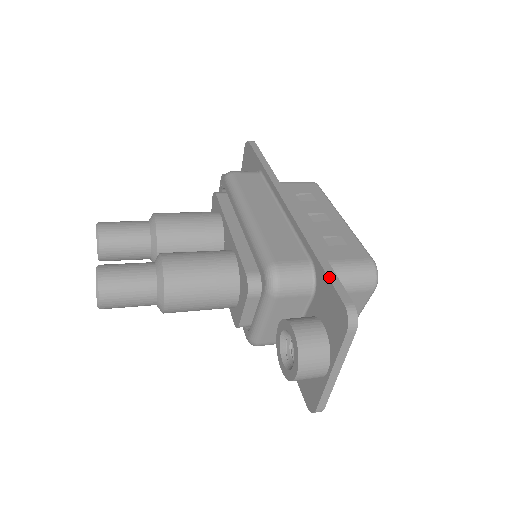
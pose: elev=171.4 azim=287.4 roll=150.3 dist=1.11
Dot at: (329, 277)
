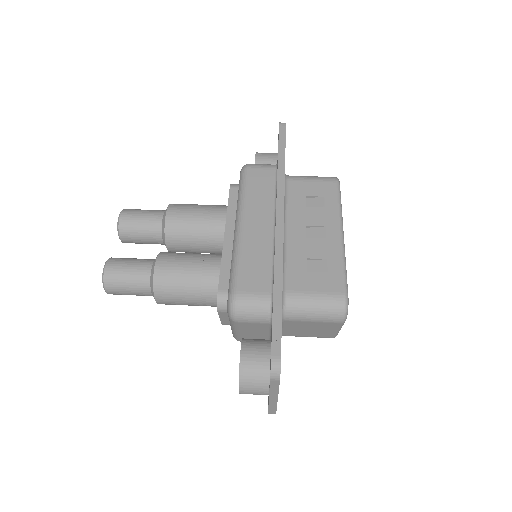
Dot at: (273, 322)
